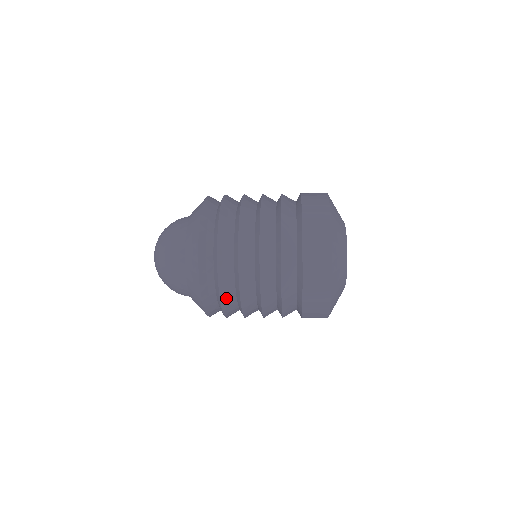
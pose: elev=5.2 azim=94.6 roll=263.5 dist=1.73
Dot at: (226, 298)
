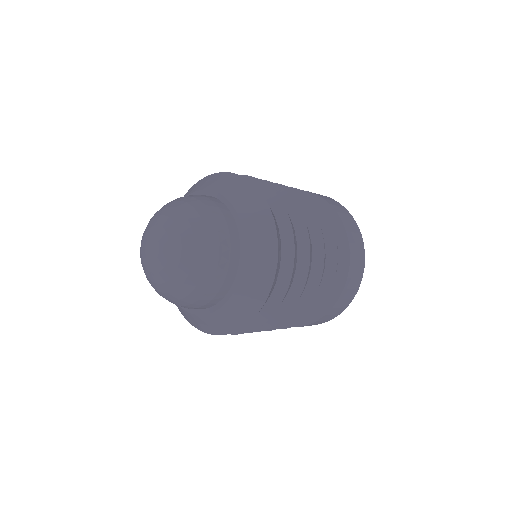
Dot at: (289, 286)
